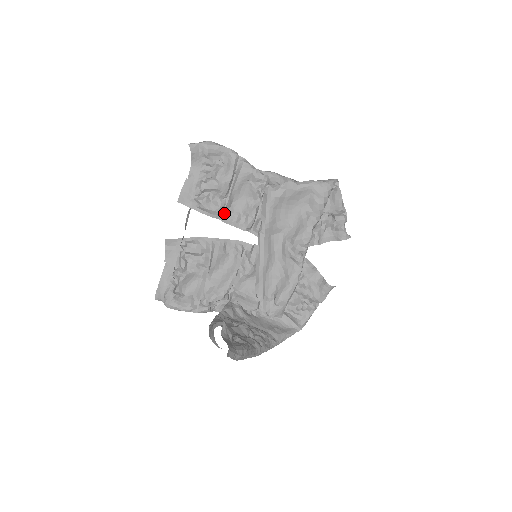
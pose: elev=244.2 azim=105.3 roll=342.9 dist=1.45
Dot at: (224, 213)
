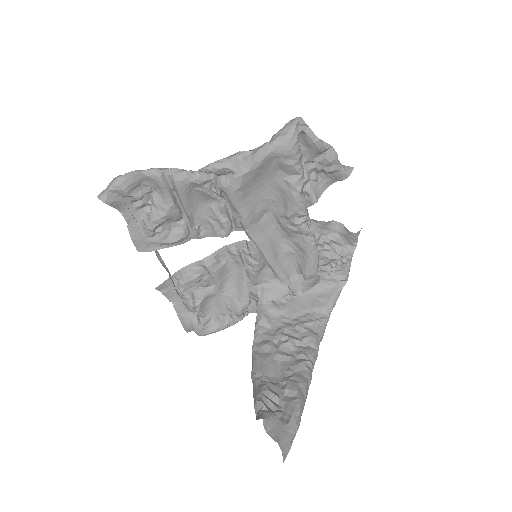
Dot at: (193, 231)
